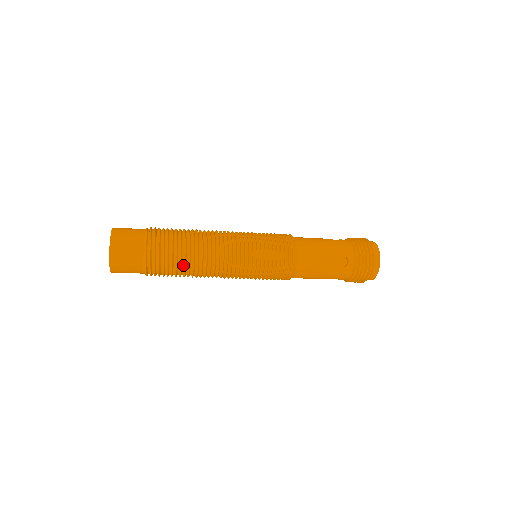
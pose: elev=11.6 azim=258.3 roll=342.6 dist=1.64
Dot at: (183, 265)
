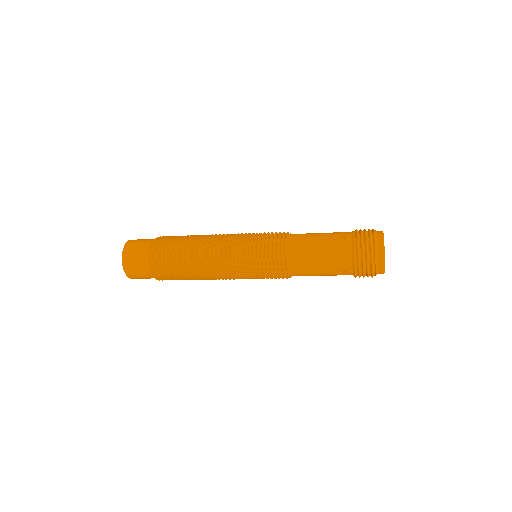
Dot at: (187, 278)
